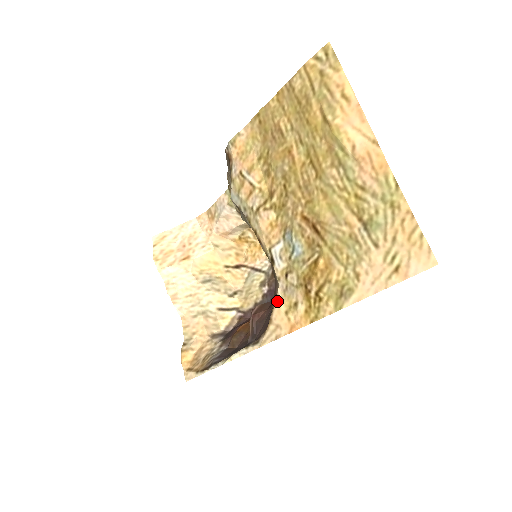
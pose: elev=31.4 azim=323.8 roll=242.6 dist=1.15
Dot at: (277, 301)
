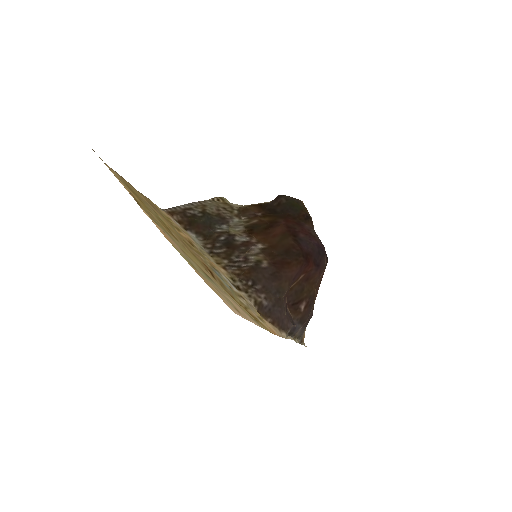
Dot at: occluded
